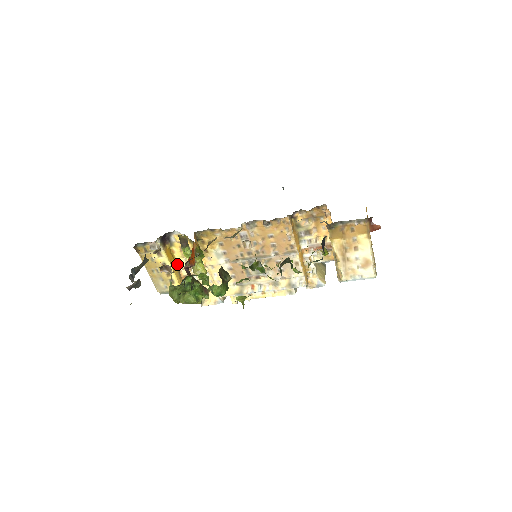
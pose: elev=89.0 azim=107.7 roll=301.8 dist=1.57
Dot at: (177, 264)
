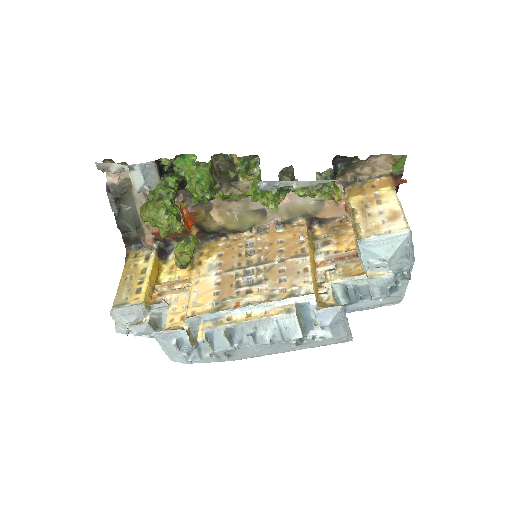
Dot at: (157, 282)
